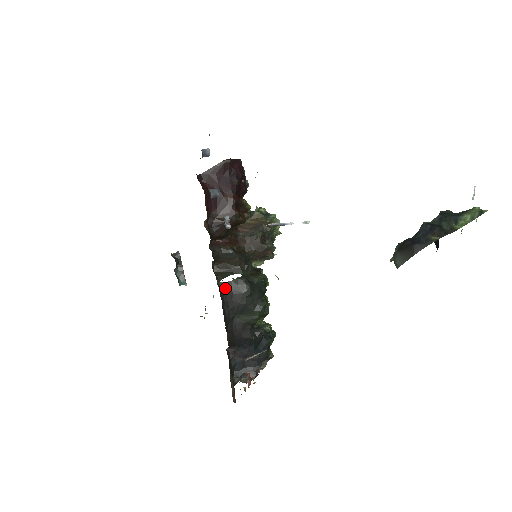
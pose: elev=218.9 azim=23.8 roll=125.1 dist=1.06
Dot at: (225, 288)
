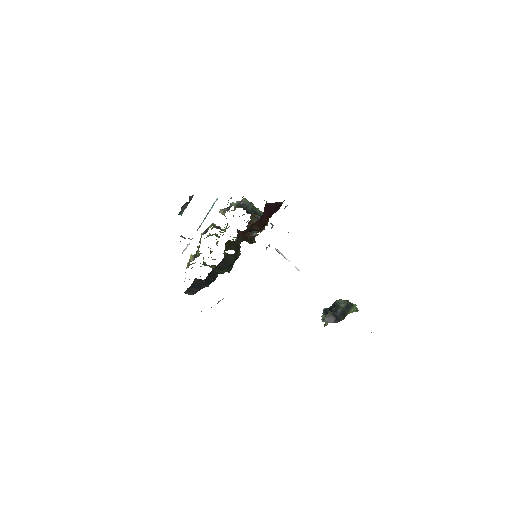
Dot at: (225, 257)
